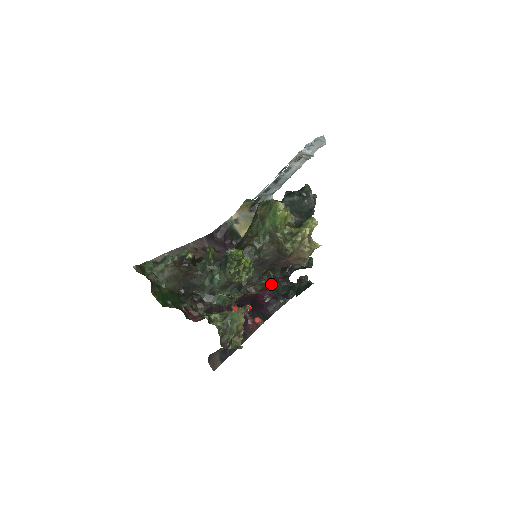
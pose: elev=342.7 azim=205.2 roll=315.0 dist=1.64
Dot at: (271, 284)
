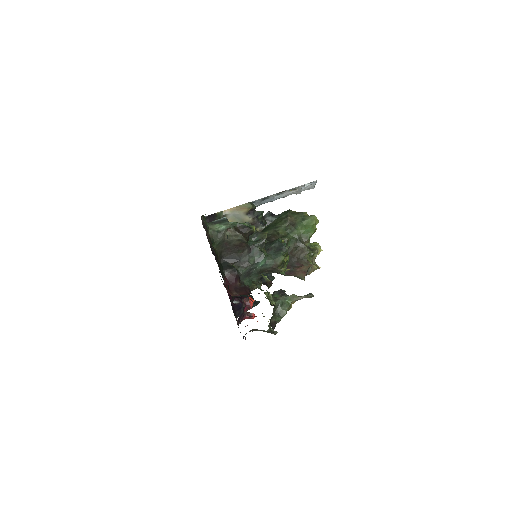
Dot at: occluded
